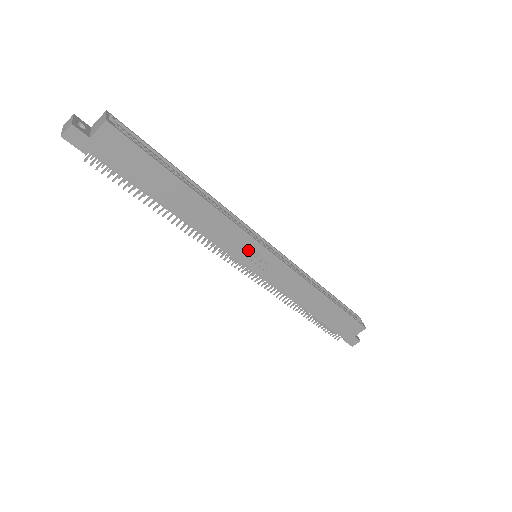
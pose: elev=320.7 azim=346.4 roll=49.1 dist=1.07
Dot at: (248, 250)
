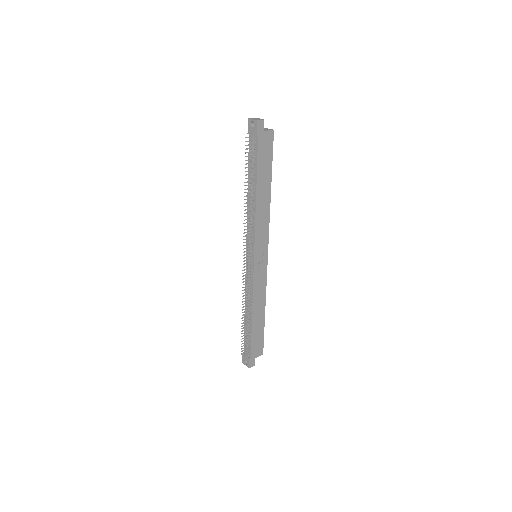
Dot at: (262, 246)
